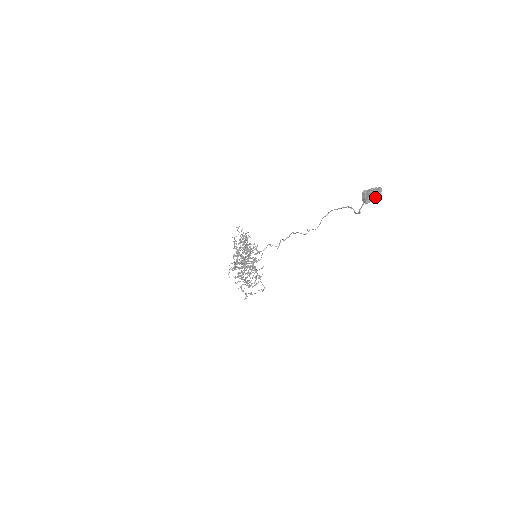
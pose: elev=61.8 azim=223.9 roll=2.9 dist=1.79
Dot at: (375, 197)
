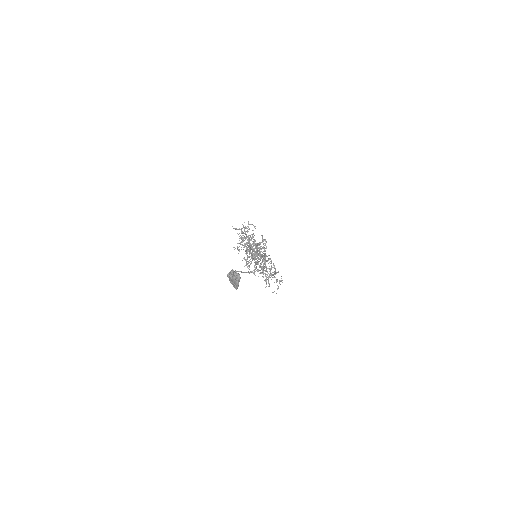
Dot at: (236, 284)
